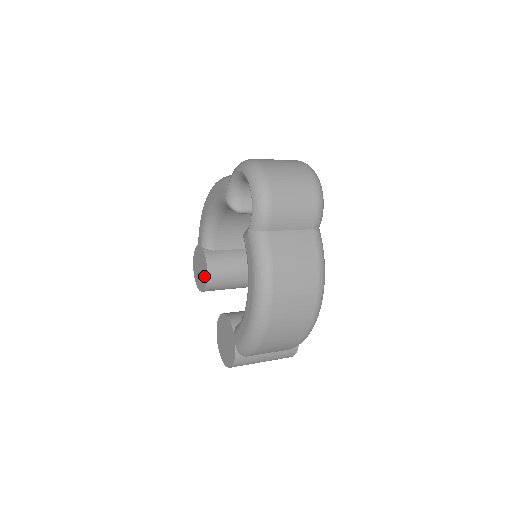
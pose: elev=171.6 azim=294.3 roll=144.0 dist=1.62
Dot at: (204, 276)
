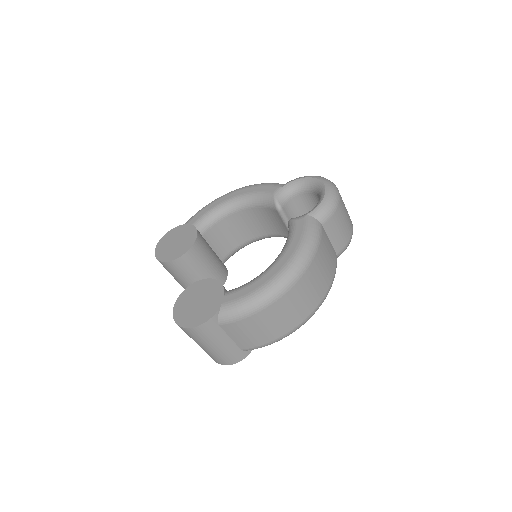
Dot at: (183, 248)
